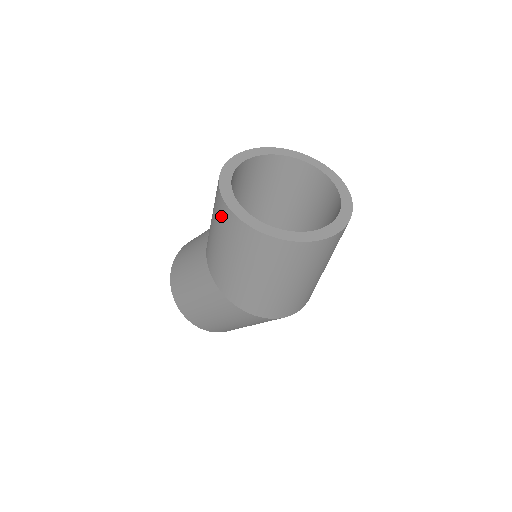
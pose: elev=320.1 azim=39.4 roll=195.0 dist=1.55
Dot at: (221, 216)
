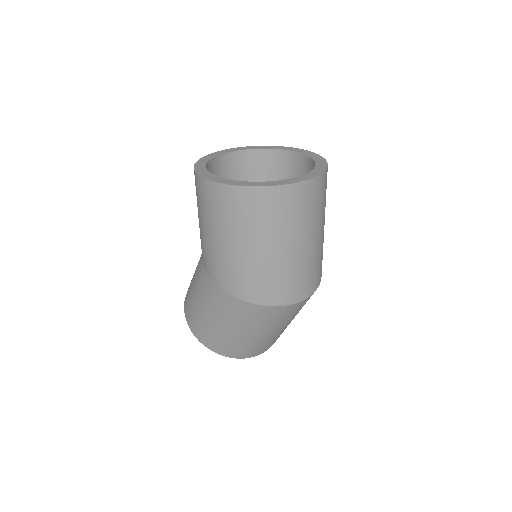
Dot at: (197, 190)
